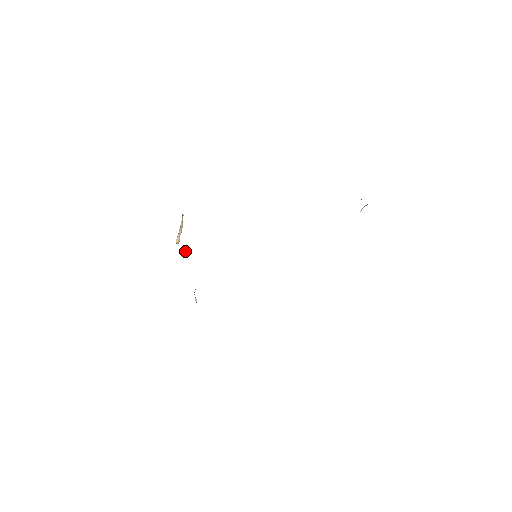
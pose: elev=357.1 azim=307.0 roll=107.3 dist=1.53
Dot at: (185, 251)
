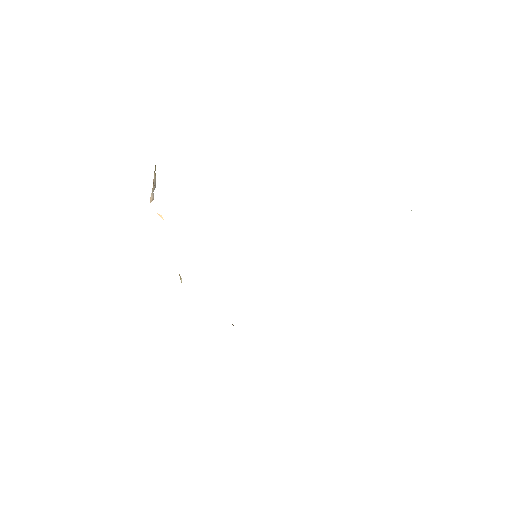
Dot at: (163, 219)
